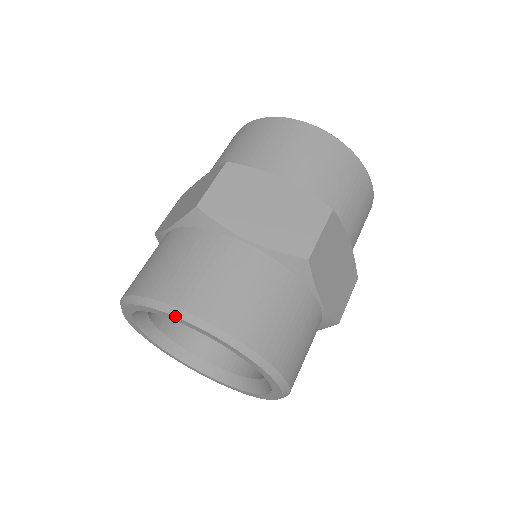
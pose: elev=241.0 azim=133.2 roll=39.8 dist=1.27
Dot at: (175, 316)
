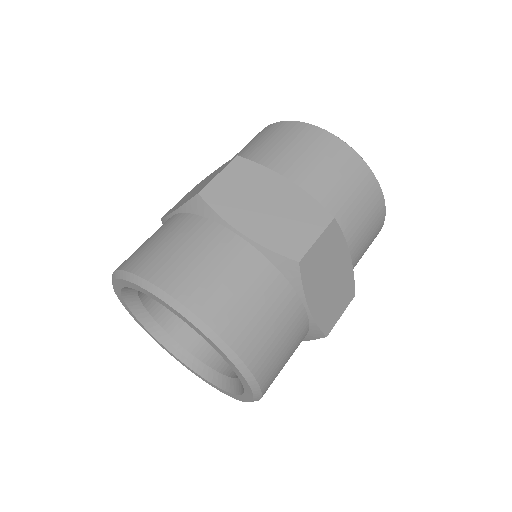
Dot at: (236, 366)
